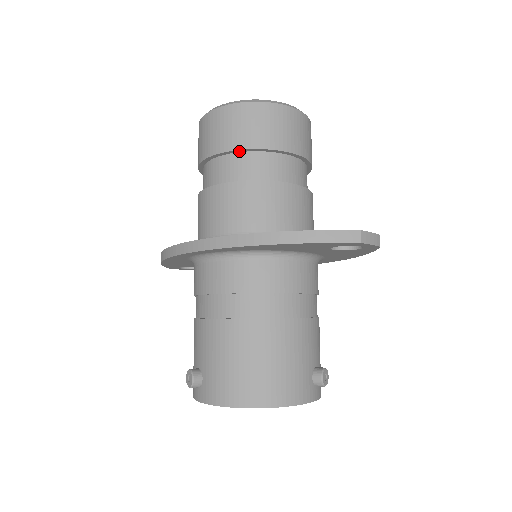
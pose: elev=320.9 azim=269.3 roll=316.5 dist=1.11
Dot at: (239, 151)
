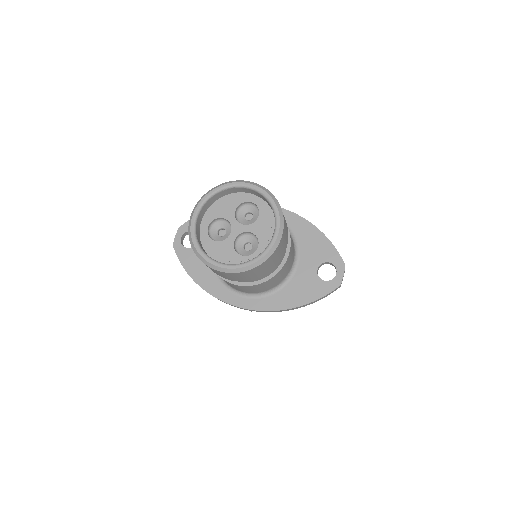
Dot at: occluded
